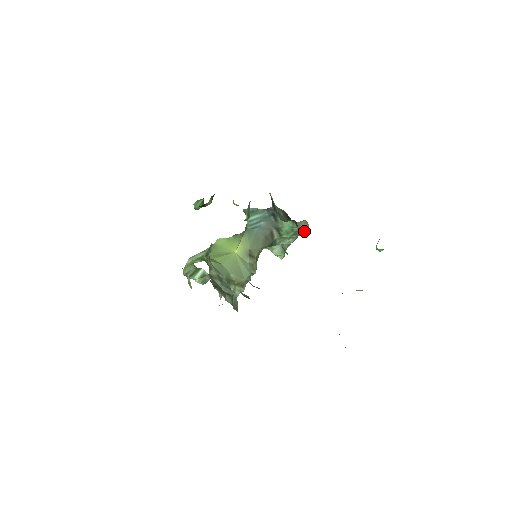
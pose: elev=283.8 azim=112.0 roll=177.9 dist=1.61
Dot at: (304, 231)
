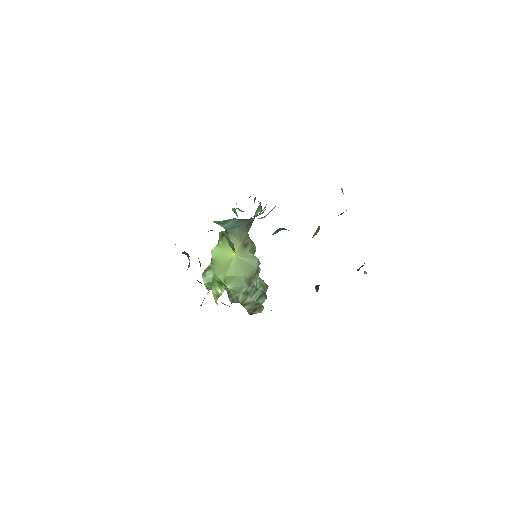
Dot at: occluded
